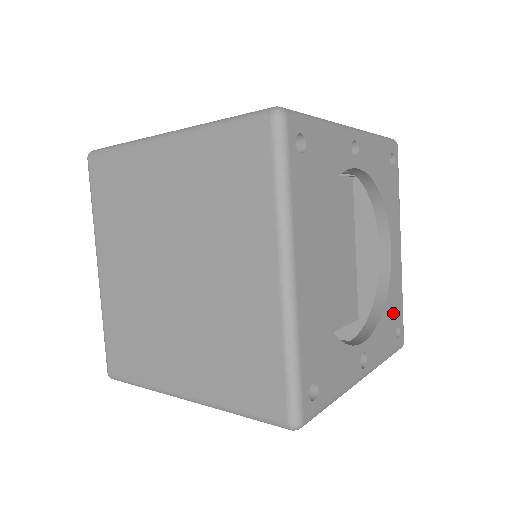
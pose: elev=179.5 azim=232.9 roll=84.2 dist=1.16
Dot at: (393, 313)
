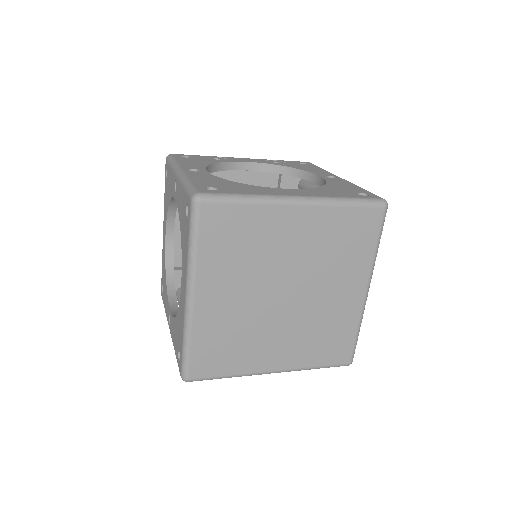
Dot at: occluded
